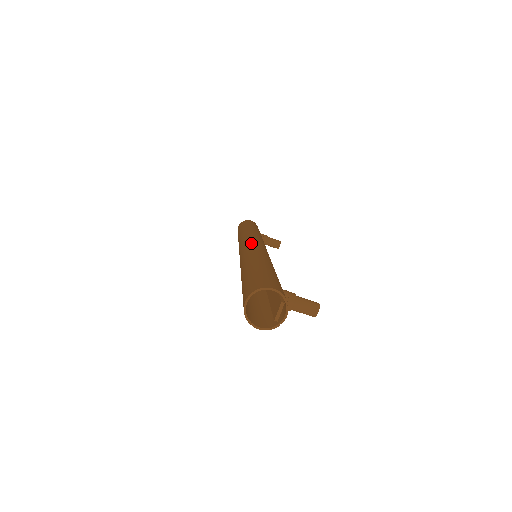
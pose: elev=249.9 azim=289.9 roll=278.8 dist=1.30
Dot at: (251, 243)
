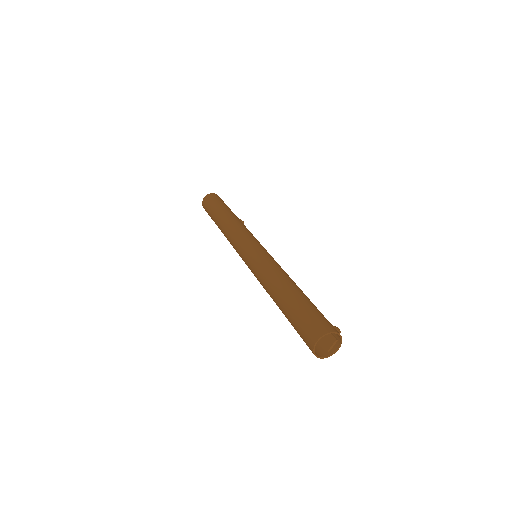
Dot at: (259, 248)
